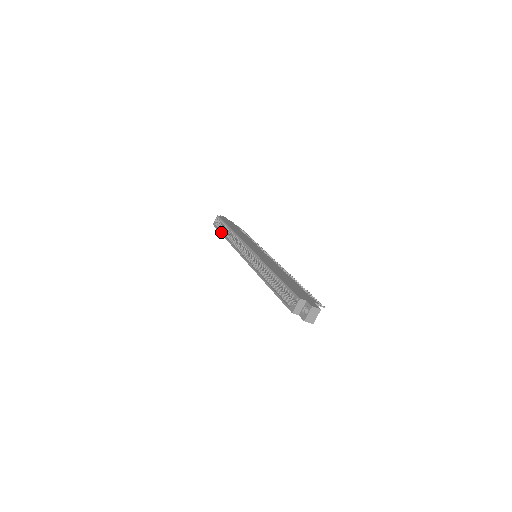
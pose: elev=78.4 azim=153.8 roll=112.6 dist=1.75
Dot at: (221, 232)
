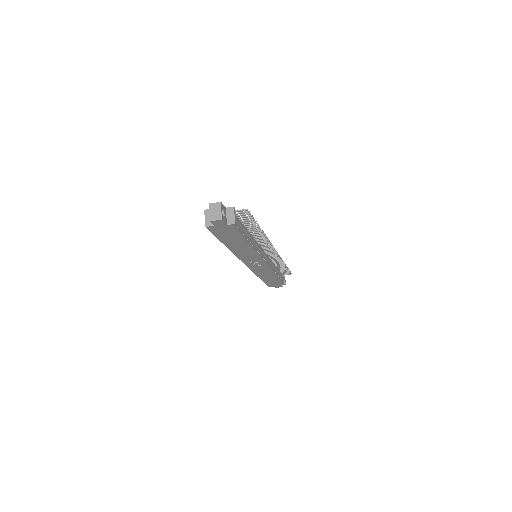
Dot at: occluded
